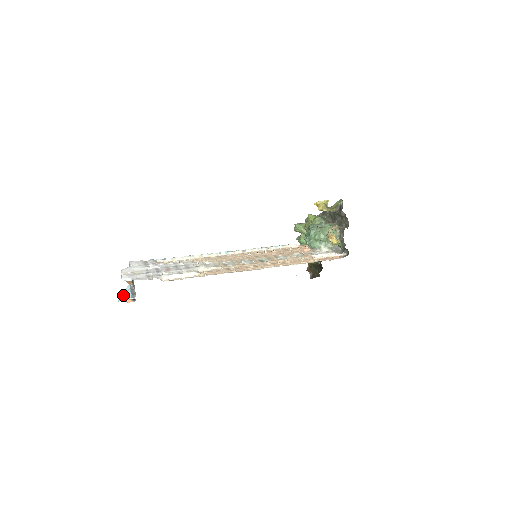
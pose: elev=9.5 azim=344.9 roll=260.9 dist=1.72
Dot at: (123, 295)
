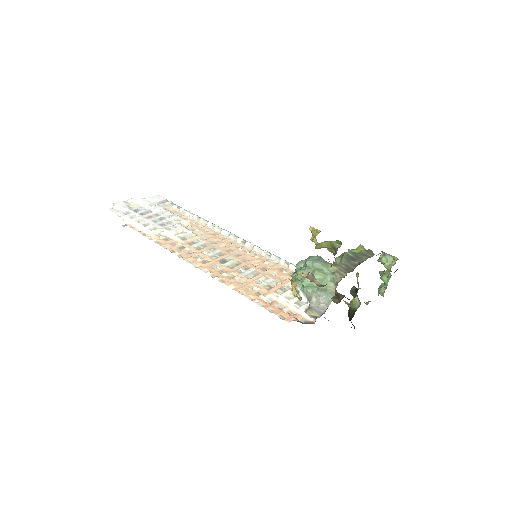
Dot at: occluded
